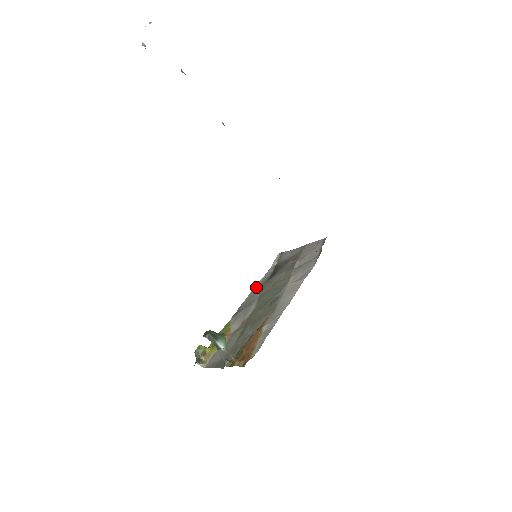
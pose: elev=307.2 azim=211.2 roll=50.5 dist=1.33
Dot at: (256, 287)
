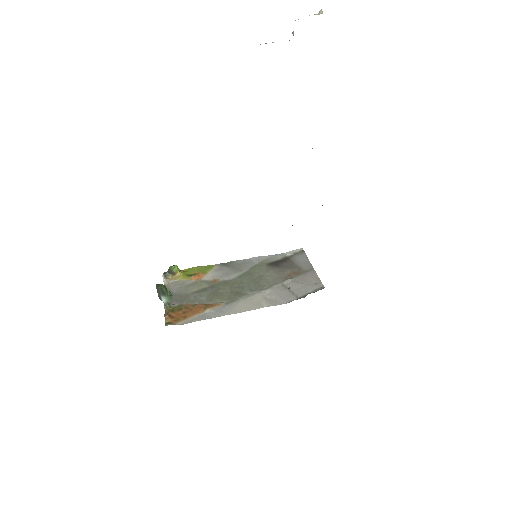
Dot at: (257, 259)
